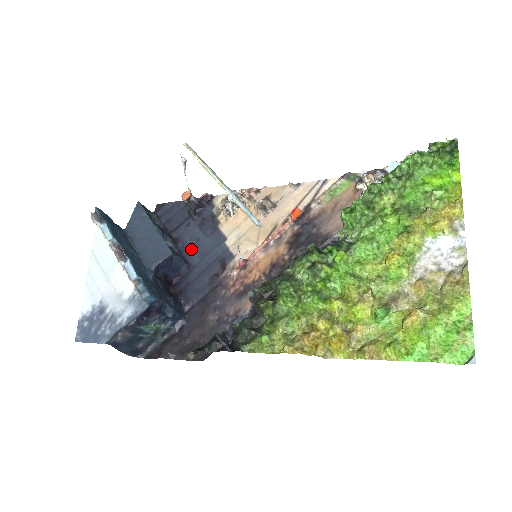
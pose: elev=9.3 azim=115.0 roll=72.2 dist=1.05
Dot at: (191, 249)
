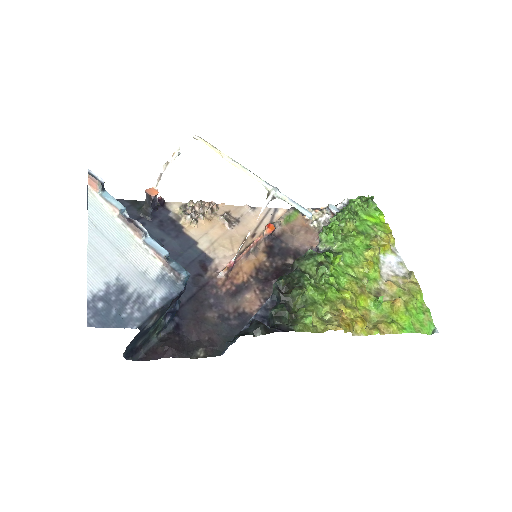
Dot at: occluded
